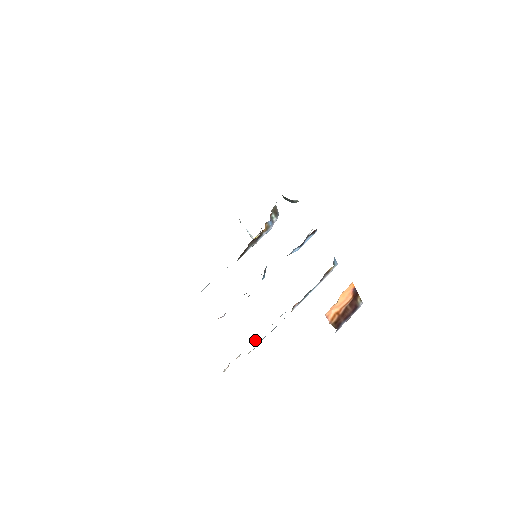
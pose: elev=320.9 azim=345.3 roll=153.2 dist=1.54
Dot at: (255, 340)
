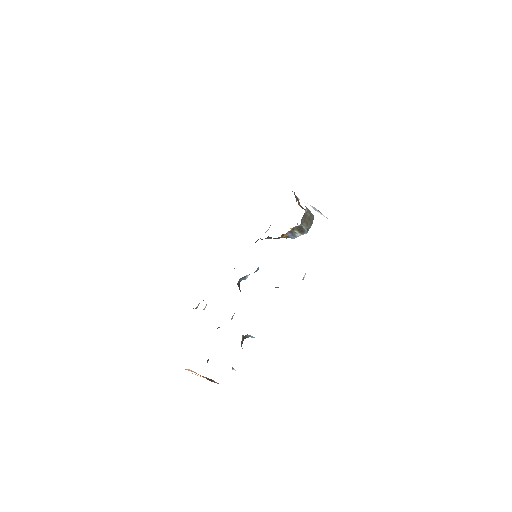
Dot at: occluded
